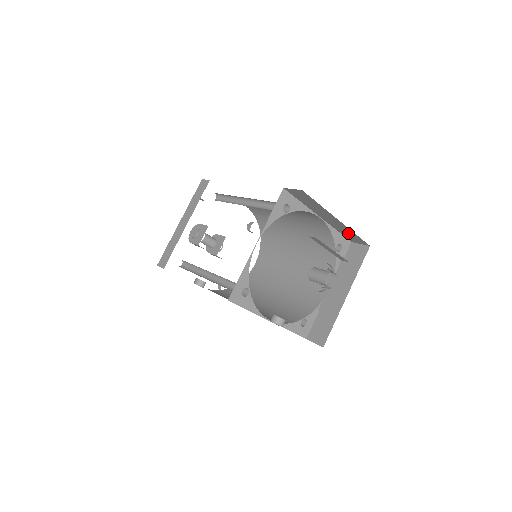
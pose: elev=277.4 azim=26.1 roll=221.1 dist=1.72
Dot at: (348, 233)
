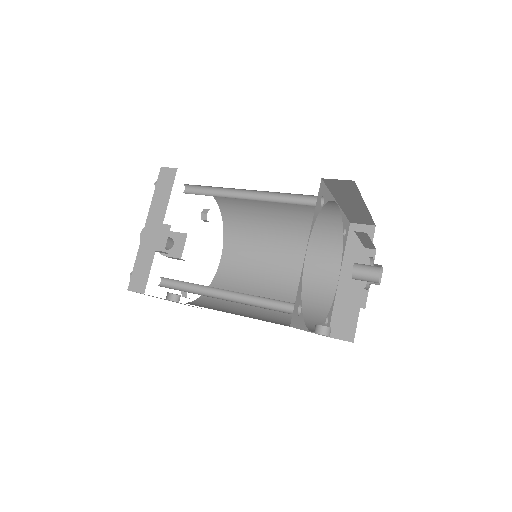
Dot at: (359, 216)
